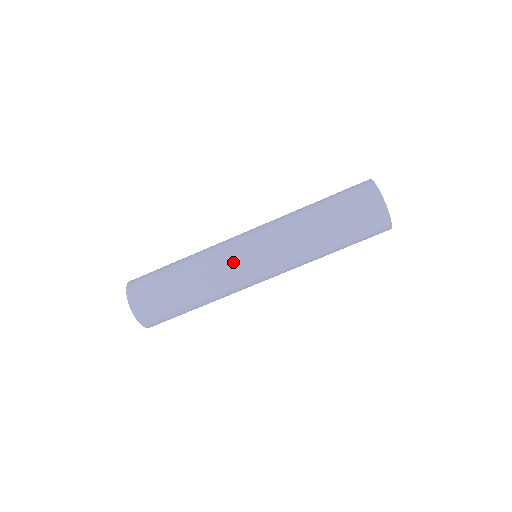
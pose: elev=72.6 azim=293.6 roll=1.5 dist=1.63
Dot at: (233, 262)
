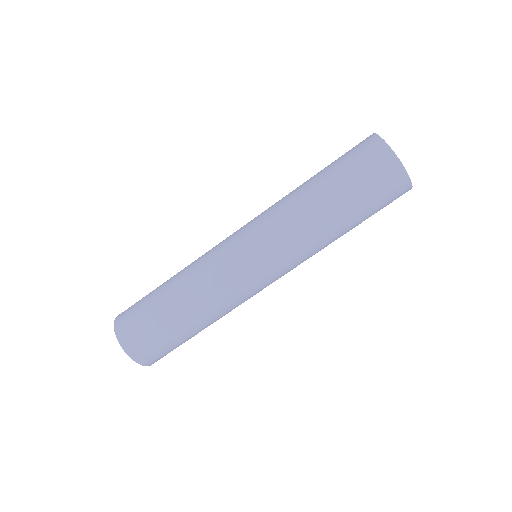
Dot at: (220, 253)
